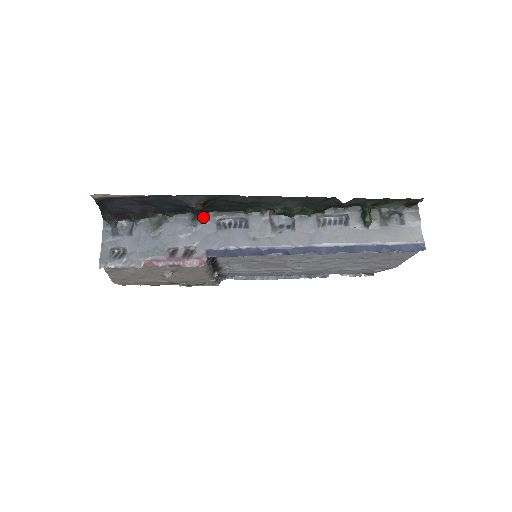
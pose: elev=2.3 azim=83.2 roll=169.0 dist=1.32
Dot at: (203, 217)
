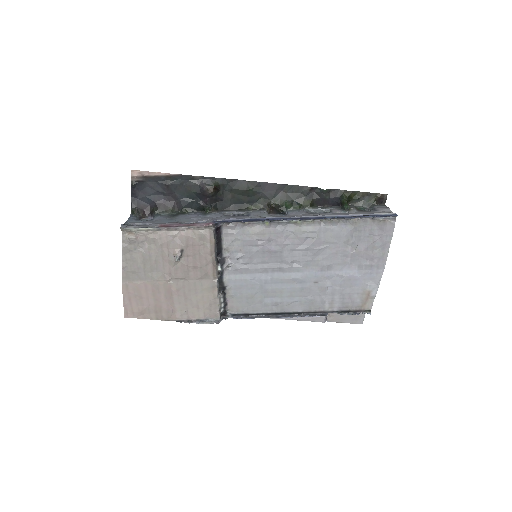
Dot at: (212, 212)
